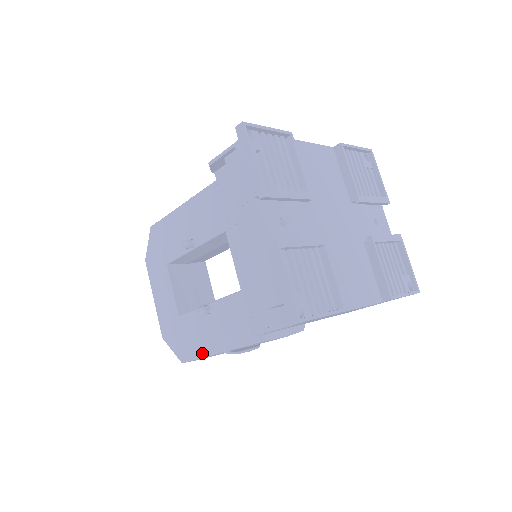
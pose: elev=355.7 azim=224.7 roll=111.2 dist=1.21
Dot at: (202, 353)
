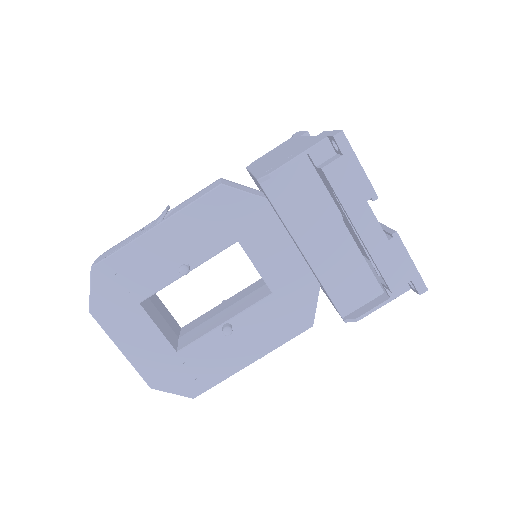
Dot at: (227, 374)
